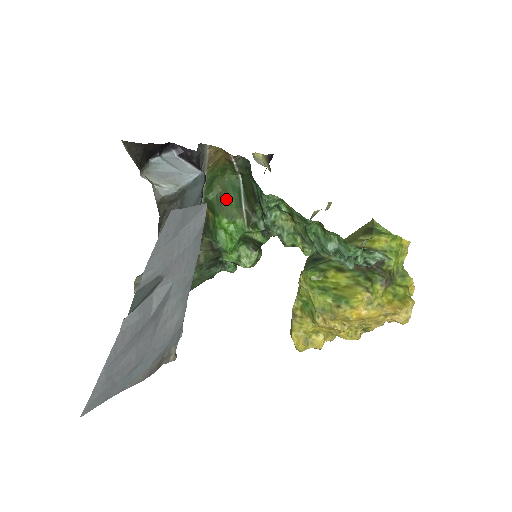
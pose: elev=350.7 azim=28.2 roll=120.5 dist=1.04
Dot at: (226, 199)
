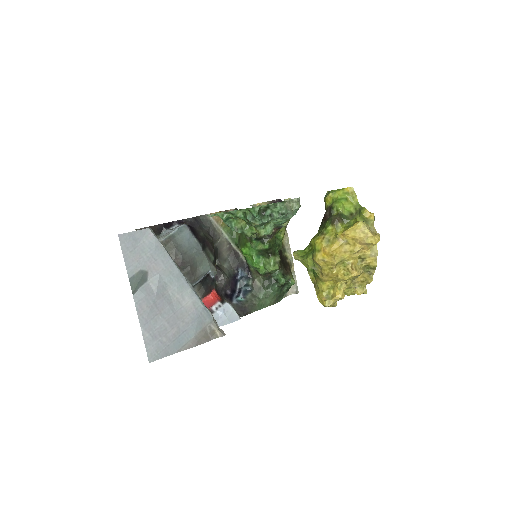
Dot at: (241, 237)
